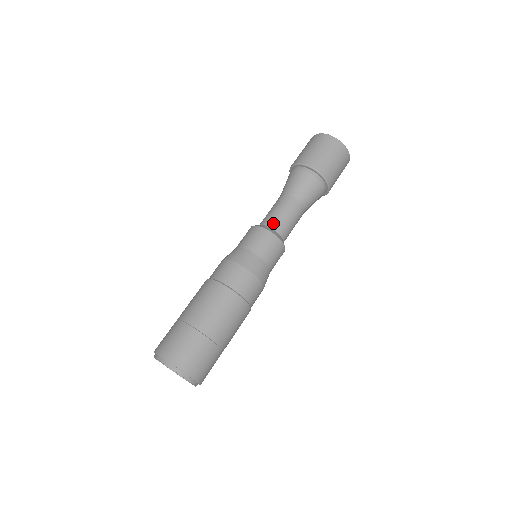
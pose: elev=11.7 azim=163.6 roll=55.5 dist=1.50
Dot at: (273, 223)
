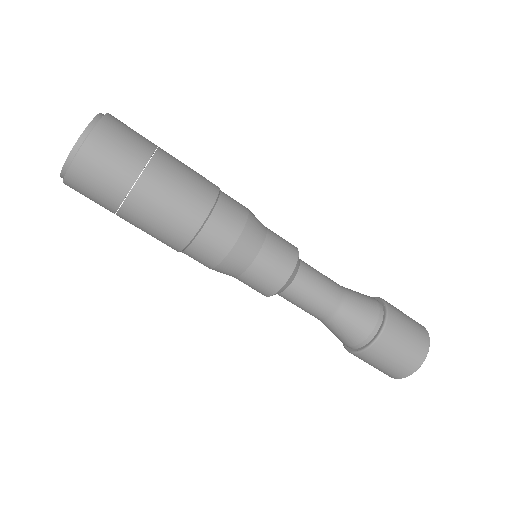
Dot at: (303, 261)
